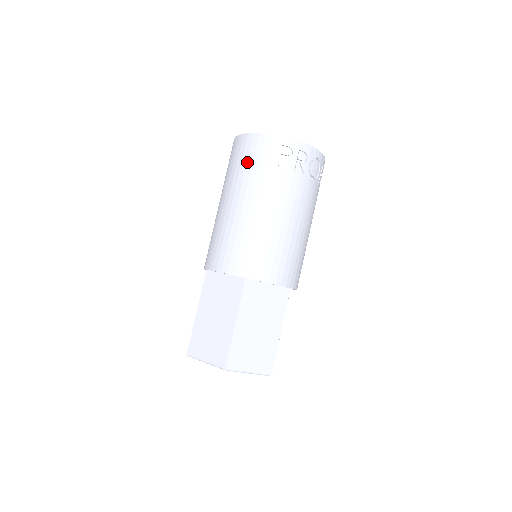
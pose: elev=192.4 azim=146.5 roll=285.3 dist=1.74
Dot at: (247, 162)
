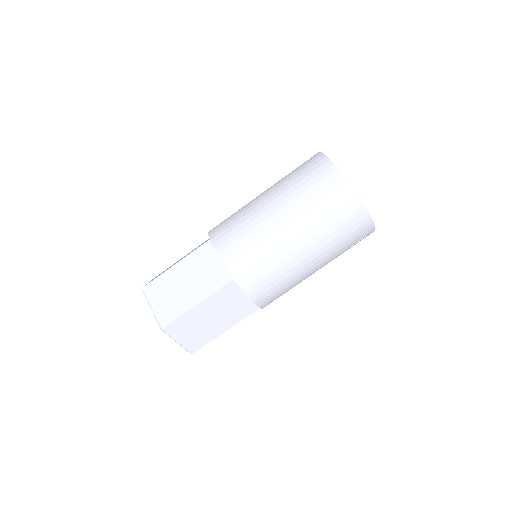
Dot at: (343, 233)
